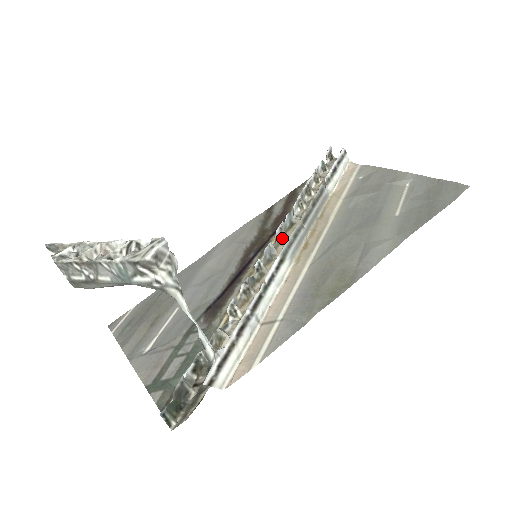
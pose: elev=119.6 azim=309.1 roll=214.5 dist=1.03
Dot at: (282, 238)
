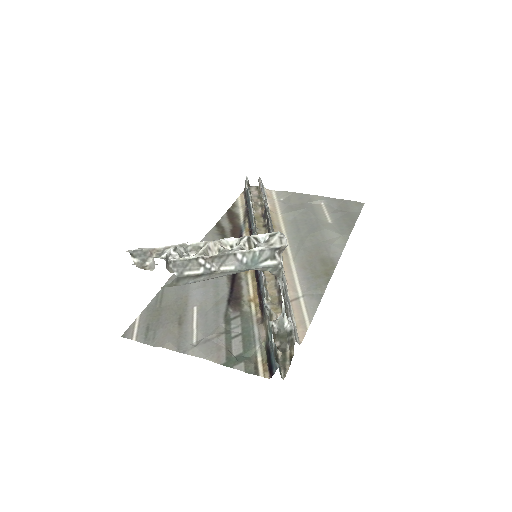
Dot at: occluded
